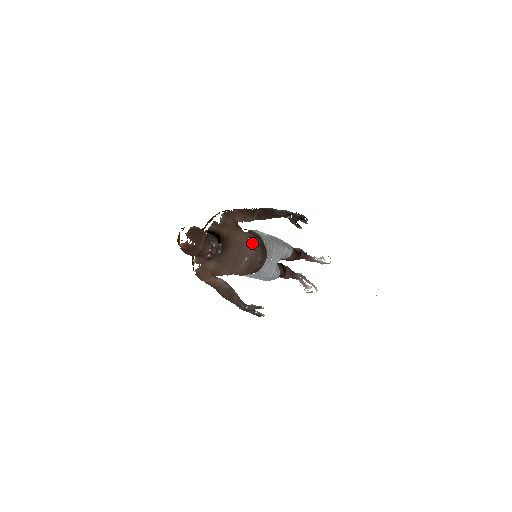
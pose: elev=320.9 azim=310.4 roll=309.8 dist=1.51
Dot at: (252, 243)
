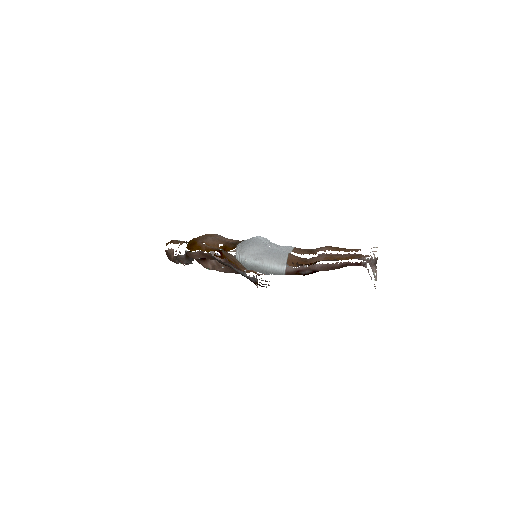
Dot at: (217, 269)
